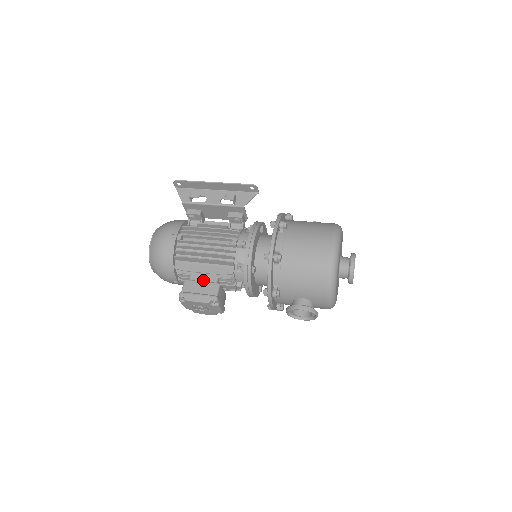
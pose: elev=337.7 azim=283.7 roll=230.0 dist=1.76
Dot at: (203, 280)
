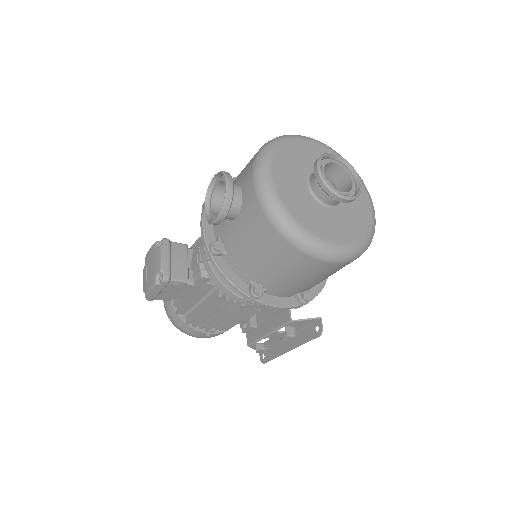
Dot at: occluded
